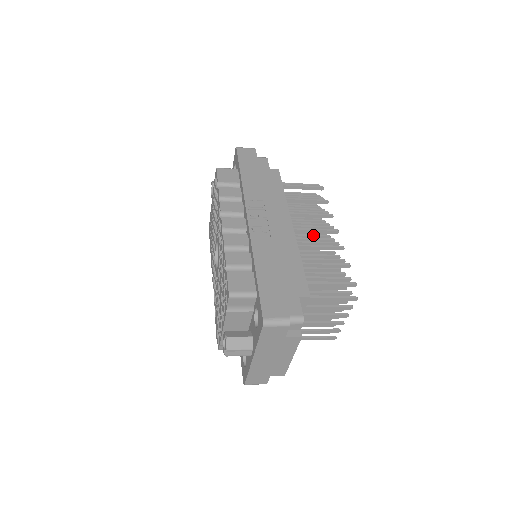
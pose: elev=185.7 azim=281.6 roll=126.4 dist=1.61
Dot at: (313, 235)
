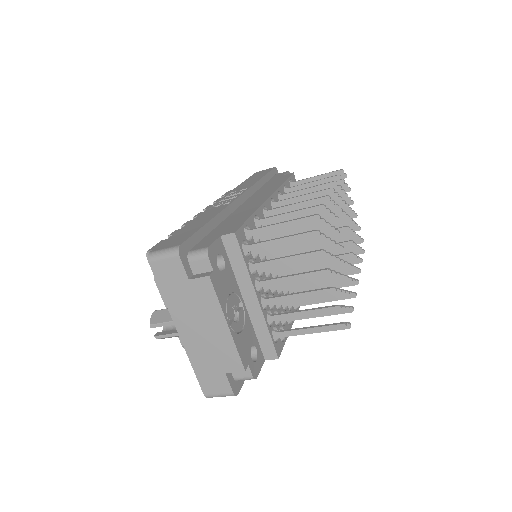
Dot at: occluded
